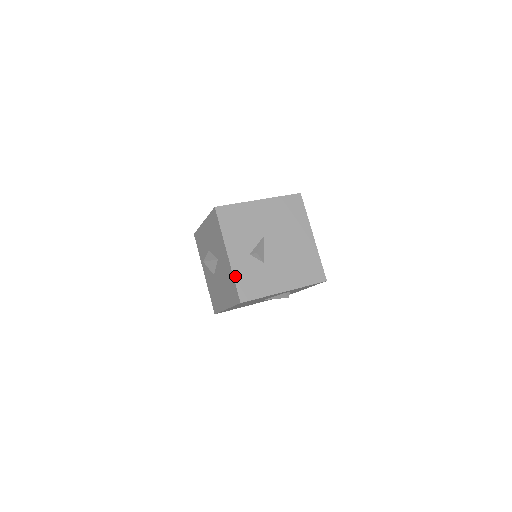
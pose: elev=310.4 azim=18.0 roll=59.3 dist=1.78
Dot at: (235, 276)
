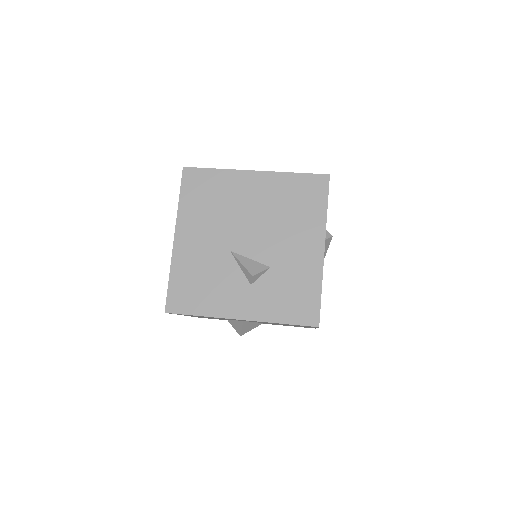
Dot at: (276, 320)
